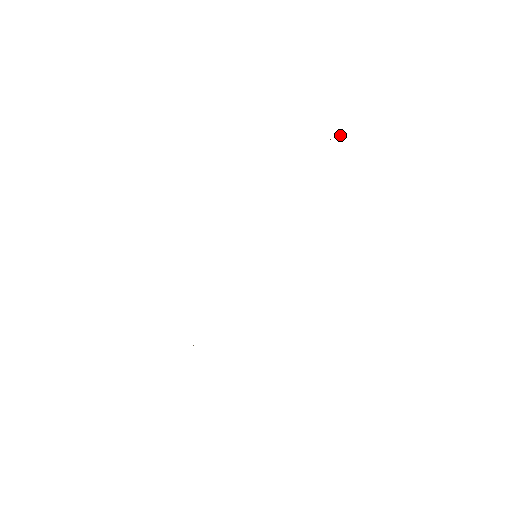
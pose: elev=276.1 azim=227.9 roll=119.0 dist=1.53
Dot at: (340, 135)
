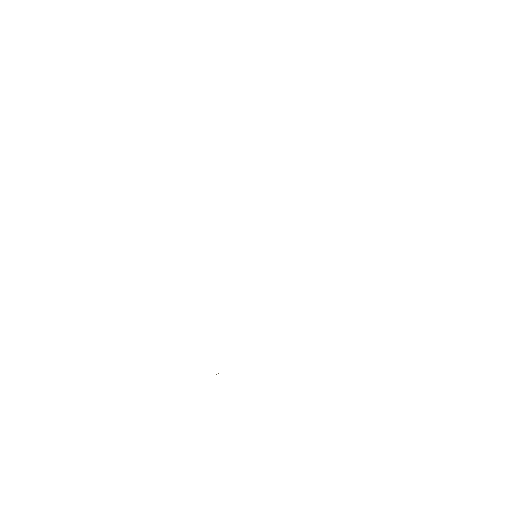
Dot at: occluded
